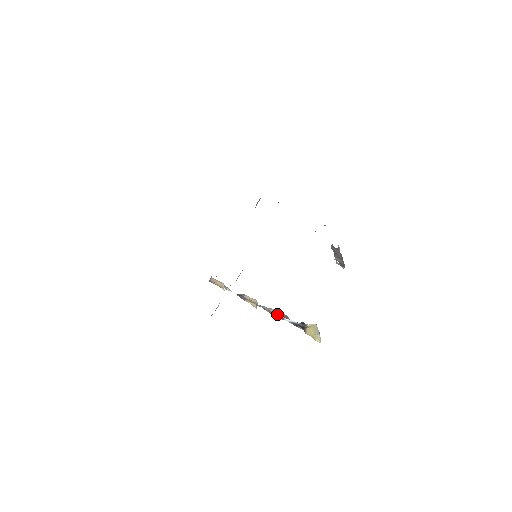
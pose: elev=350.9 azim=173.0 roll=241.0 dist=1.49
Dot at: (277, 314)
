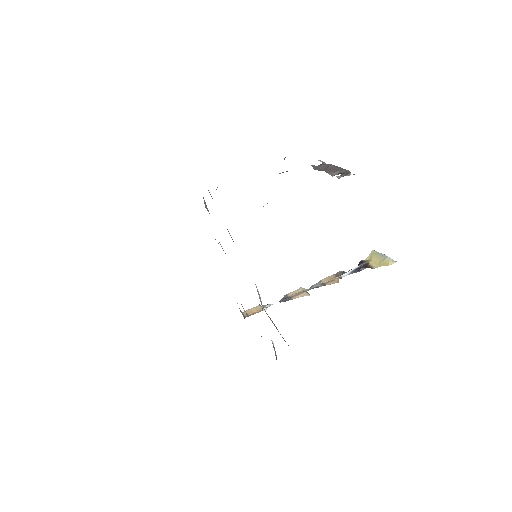
Dot at: (331, 280)
